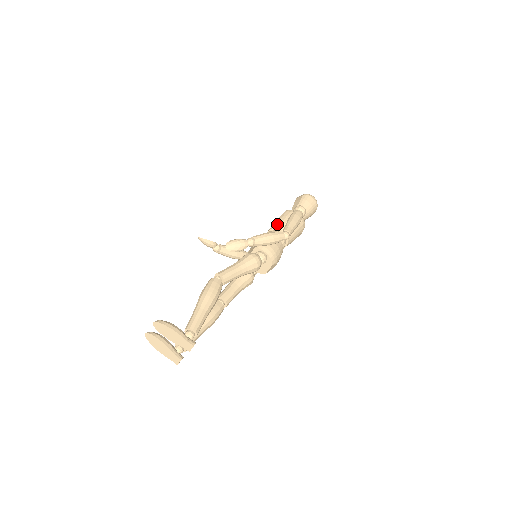
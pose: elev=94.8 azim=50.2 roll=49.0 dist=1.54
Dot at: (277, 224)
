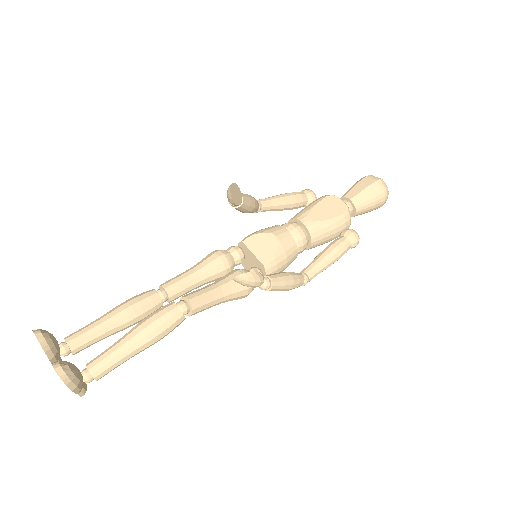
Dot at: (318, 232)
